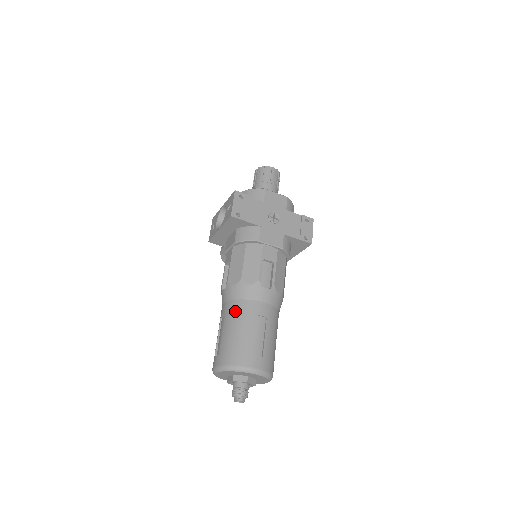
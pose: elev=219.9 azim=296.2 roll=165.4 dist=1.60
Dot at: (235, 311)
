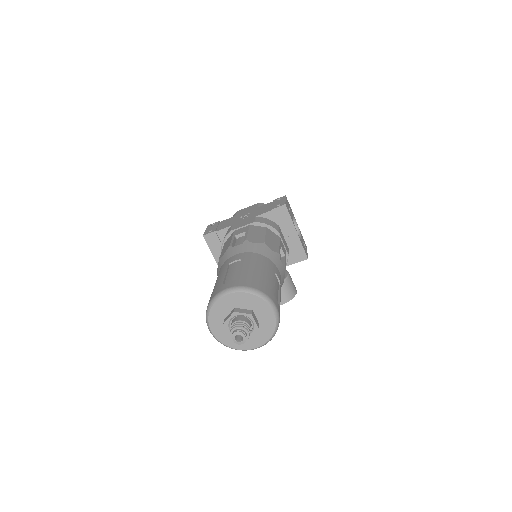
Dot at: occluded
